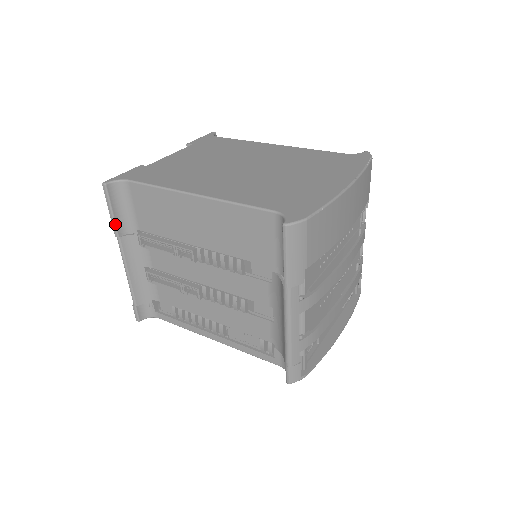
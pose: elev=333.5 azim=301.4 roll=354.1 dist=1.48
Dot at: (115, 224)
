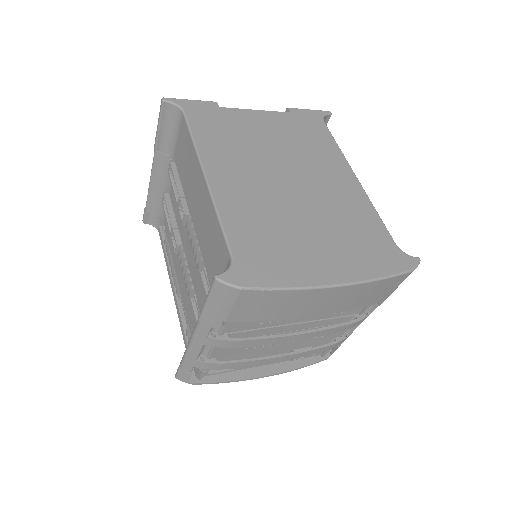
Dot at: (157, 138)
